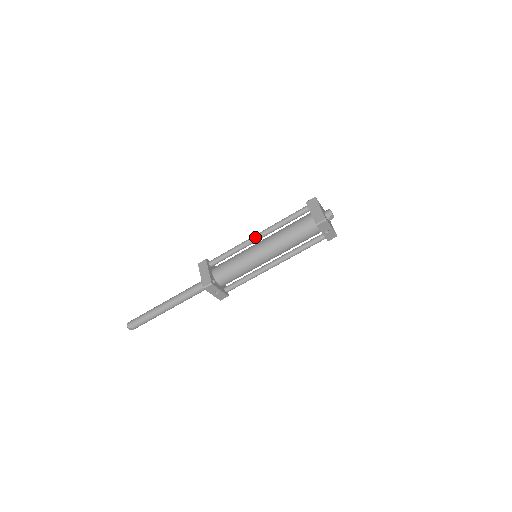
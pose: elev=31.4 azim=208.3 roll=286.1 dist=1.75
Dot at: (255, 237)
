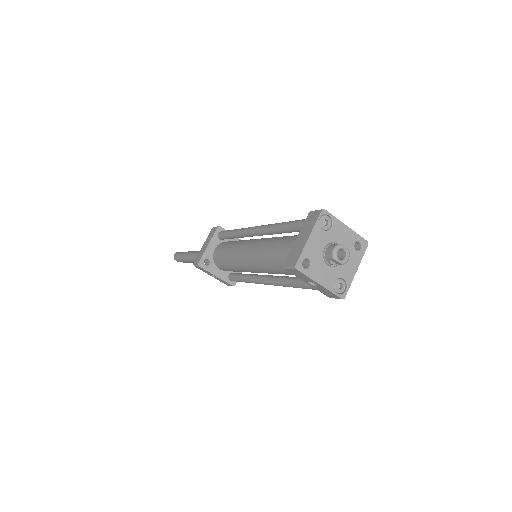
Dot at: (253, 230)
